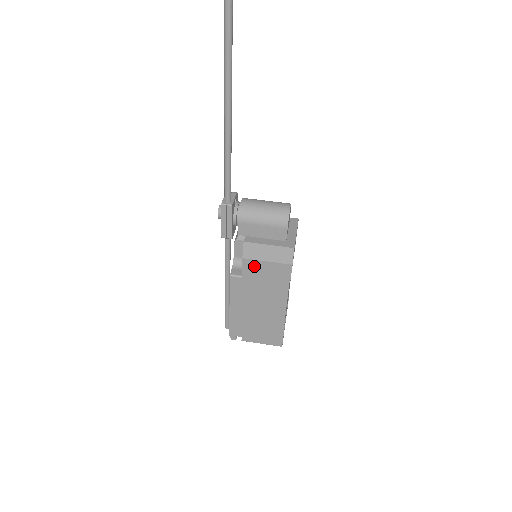
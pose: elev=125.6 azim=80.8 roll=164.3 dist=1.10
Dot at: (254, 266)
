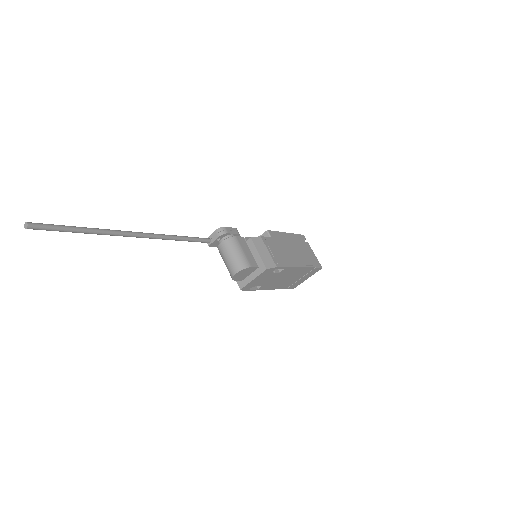
Dot at: occluded
